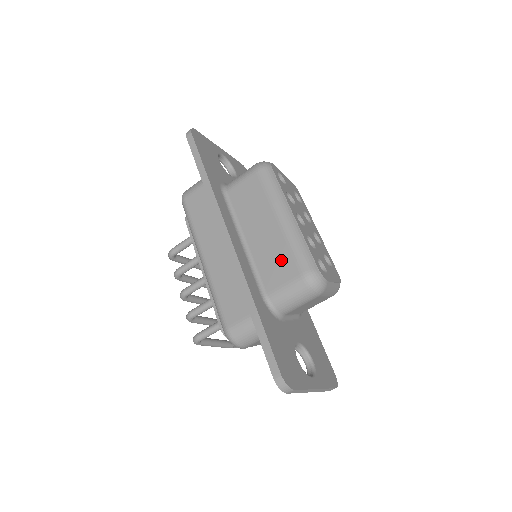
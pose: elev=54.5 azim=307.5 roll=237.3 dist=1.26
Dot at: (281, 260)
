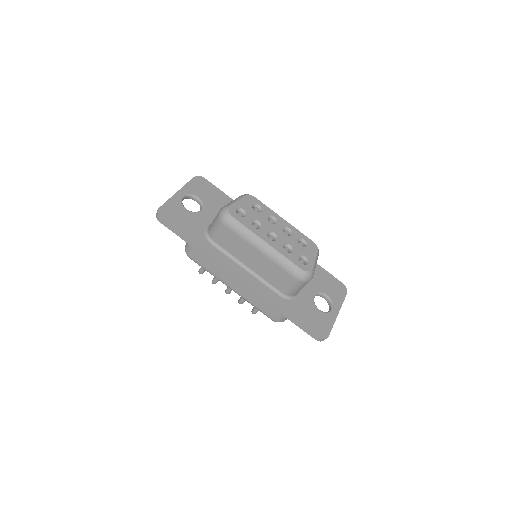
Dot at: (279, 274)
